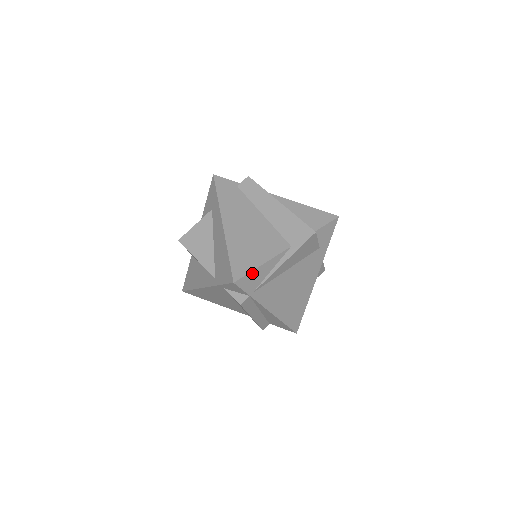
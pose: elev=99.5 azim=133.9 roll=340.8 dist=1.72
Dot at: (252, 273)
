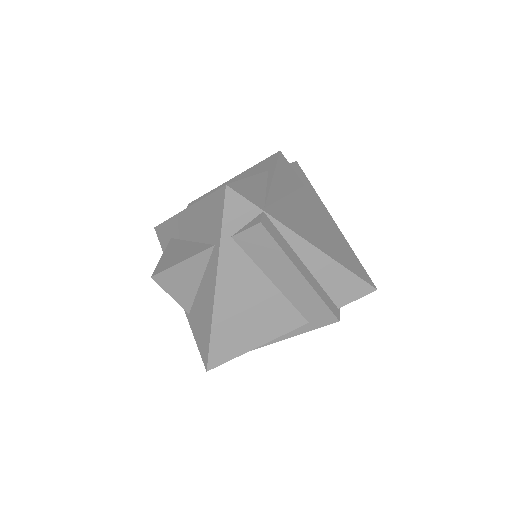
Dot at: (243, 183)
